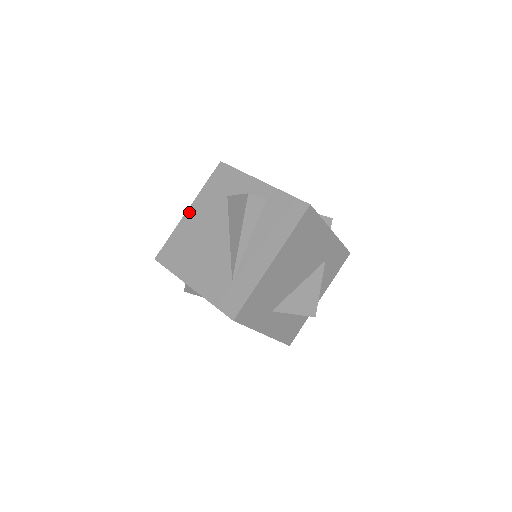
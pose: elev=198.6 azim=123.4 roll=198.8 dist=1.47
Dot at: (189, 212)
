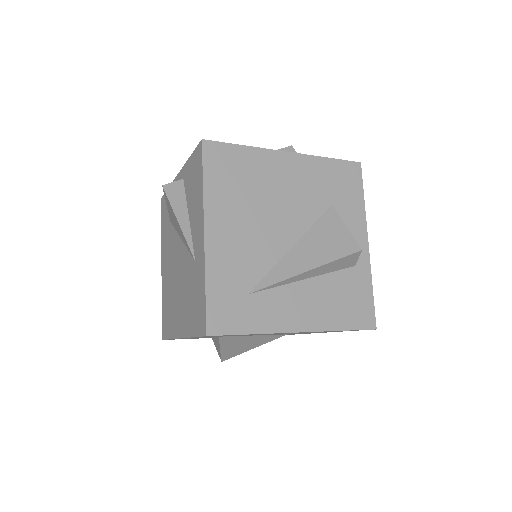
Dot at: (287, 156)
